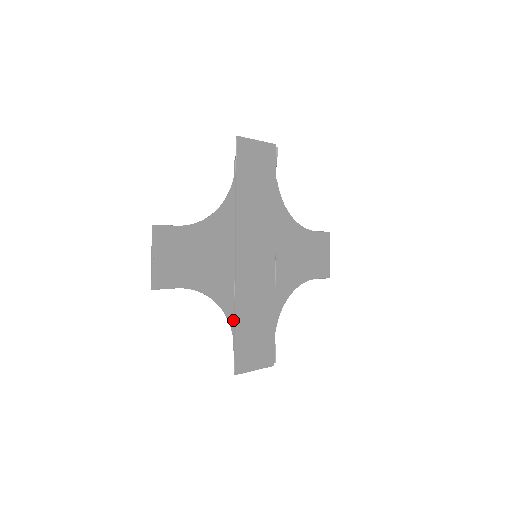
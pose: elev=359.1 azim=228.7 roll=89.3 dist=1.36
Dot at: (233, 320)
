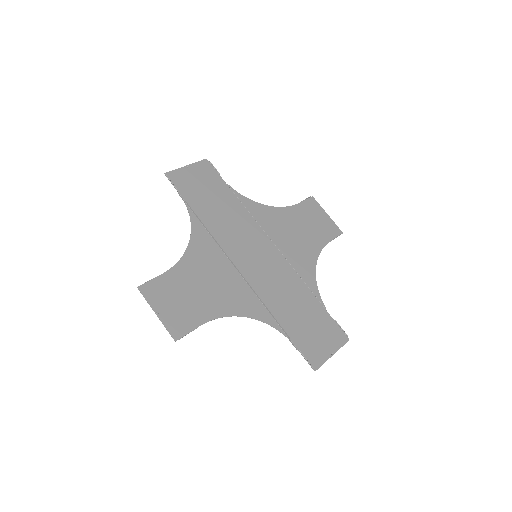
Dot at: (275, 323)
